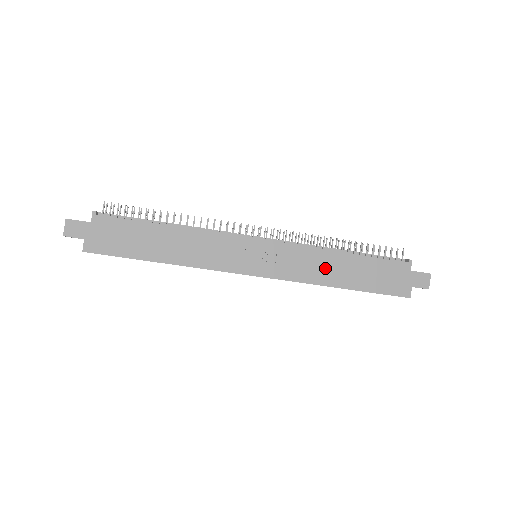
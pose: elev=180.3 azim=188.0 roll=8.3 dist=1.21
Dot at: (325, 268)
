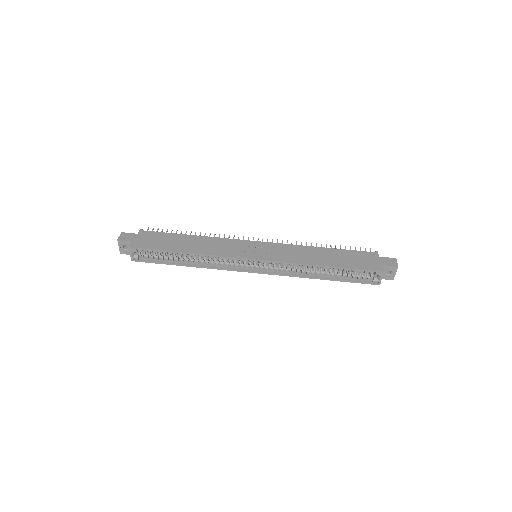
Dot at: (309, 255)
